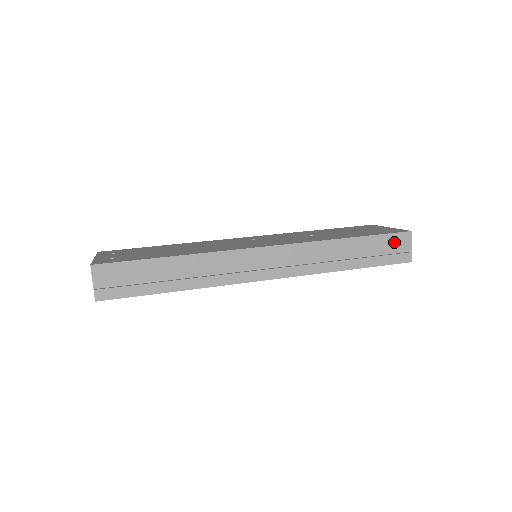
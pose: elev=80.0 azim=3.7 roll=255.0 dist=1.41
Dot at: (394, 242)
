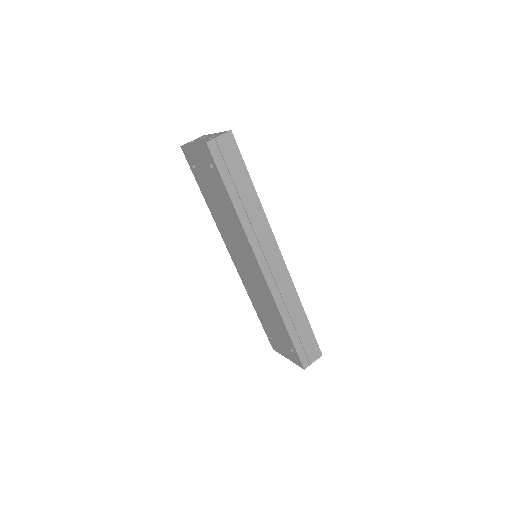
Dot at: (312, 347)
